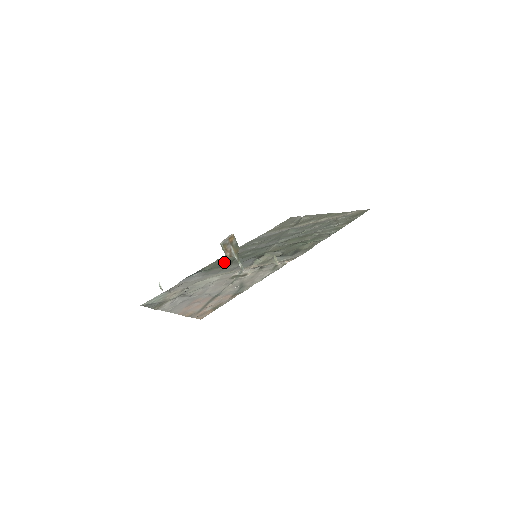
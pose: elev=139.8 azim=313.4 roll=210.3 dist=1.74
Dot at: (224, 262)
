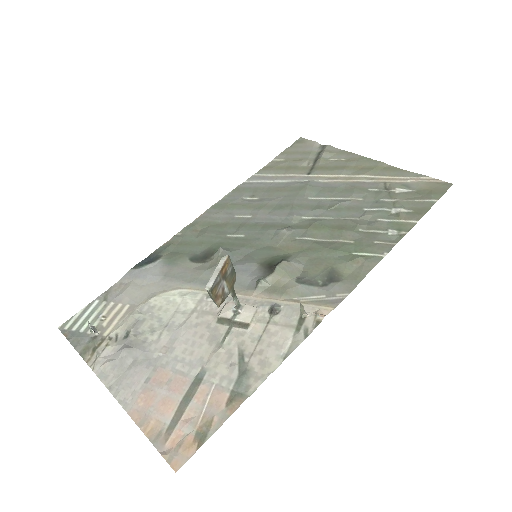
Dot at: (198, 246)
